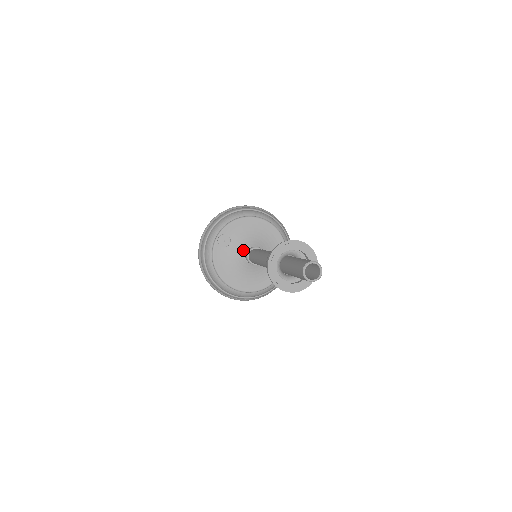
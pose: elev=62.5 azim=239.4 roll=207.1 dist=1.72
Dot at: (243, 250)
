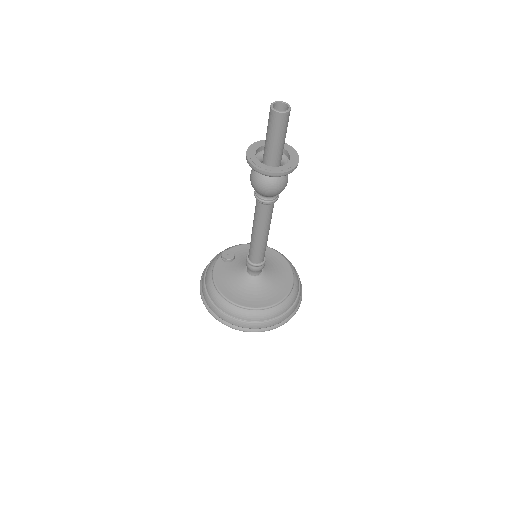
Dot at: occluded
